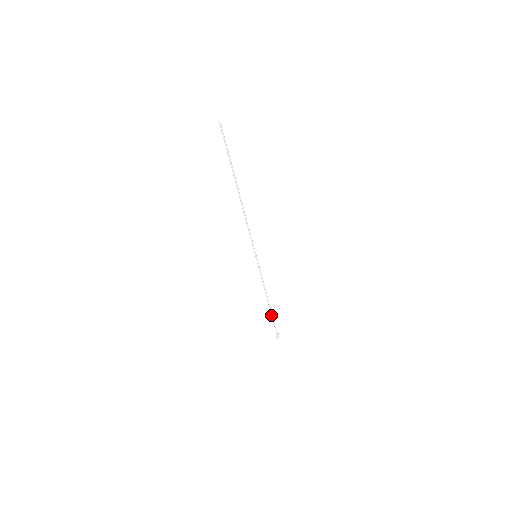
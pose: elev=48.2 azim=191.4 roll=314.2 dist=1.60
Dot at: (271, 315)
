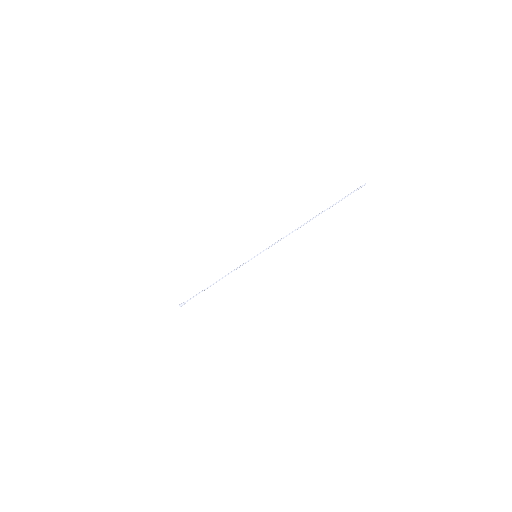
Dot at: (201, 291)
